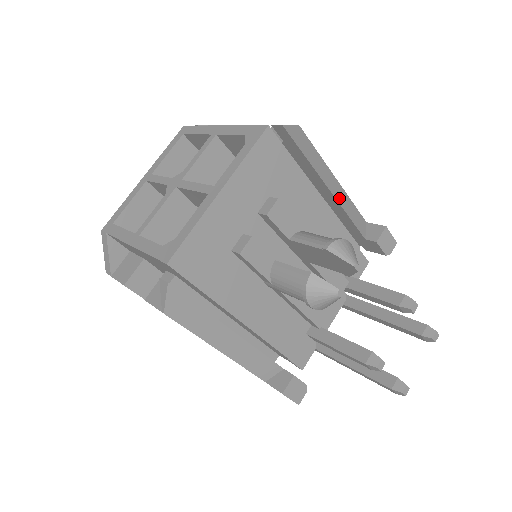
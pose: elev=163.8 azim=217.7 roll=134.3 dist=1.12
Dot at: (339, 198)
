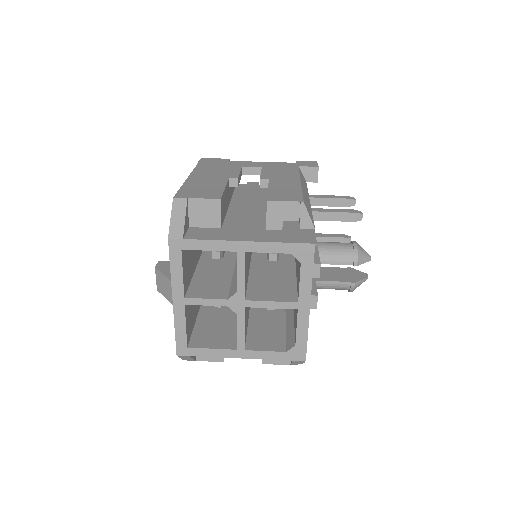
Dot at: (307, 192)
